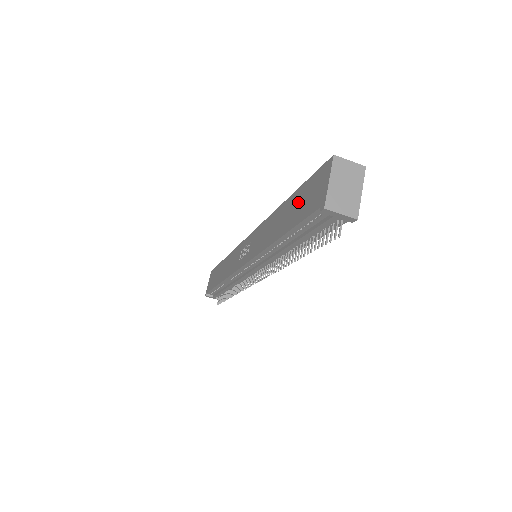
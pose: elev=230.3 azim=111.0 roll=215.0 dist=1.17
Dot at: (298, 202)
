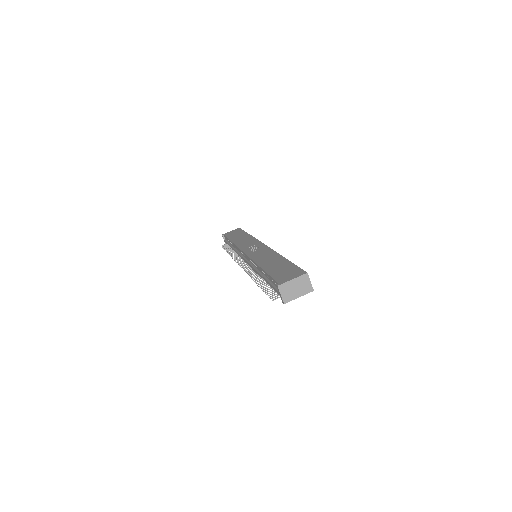
Dot at: (283, 267)
